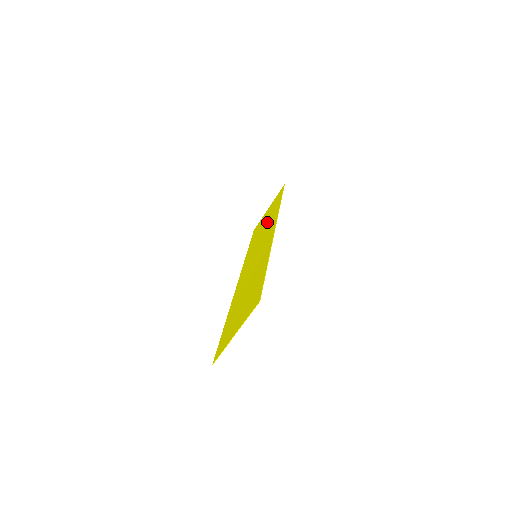
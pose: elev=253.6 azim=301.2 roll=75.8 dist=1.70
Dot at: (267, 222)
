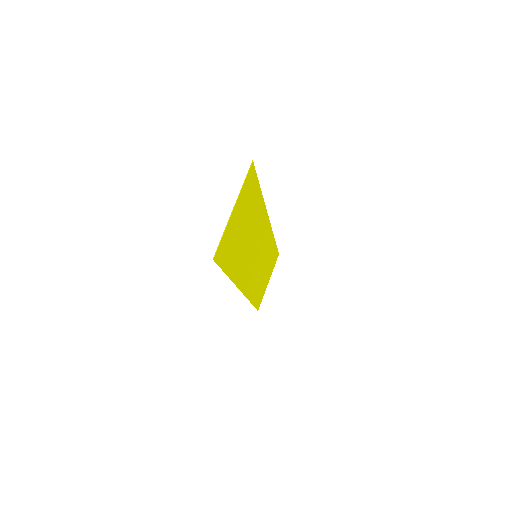
Dot at: (266, 262)
